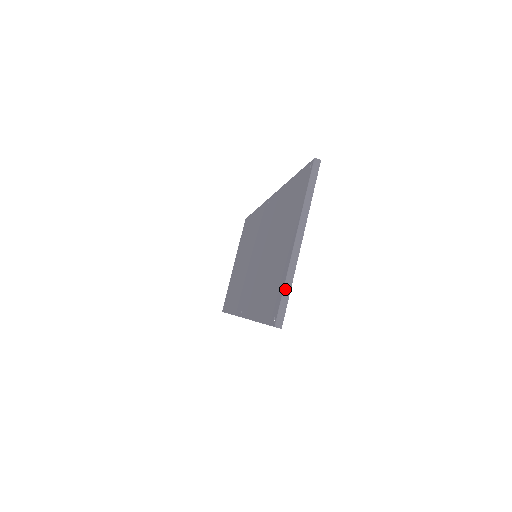
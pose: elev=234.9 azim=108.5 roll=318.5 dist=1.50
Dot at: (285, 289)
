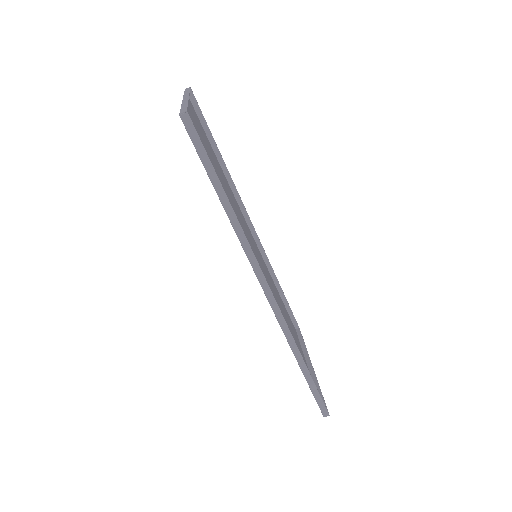
Dot at: (182, 107)
